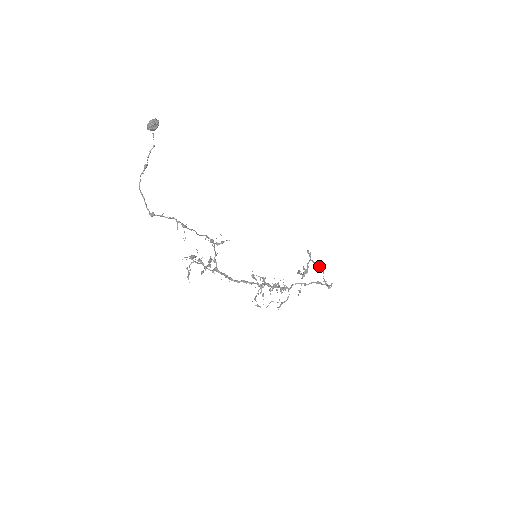
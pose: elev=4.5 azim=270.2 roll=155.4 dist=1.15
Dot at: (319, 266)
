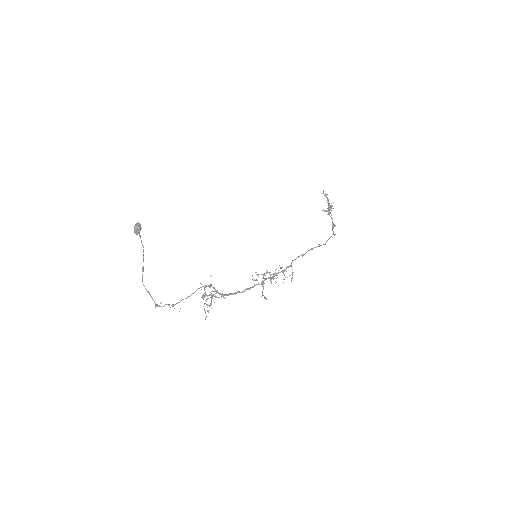
Dot at: (328, 211)
